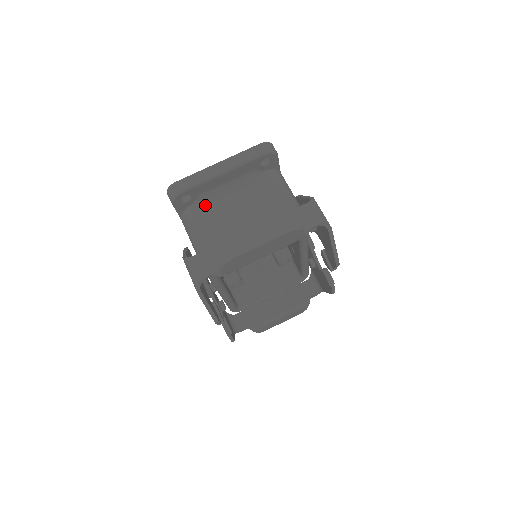
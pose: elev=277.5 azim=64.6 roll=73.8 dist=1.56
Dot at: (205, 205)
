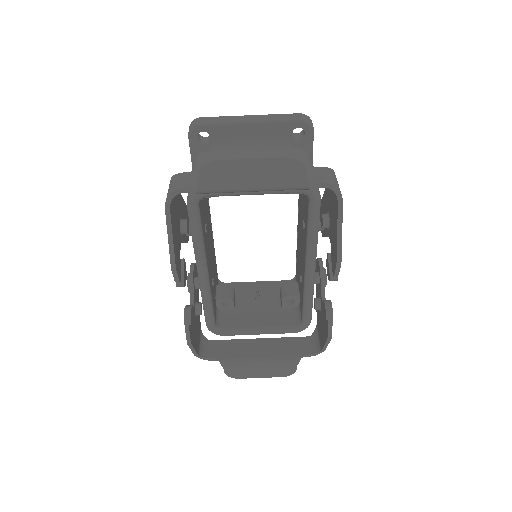
Dot at: (221, 154)
